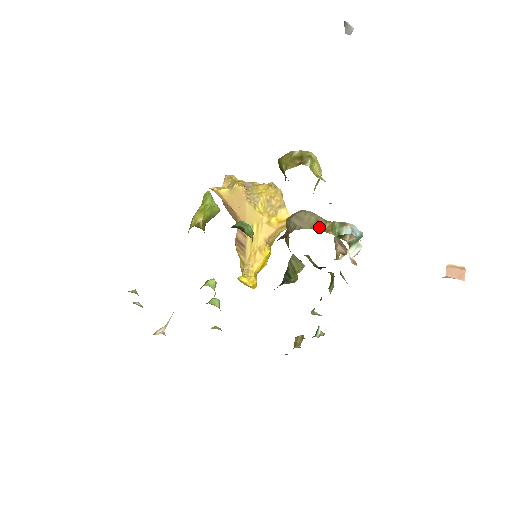
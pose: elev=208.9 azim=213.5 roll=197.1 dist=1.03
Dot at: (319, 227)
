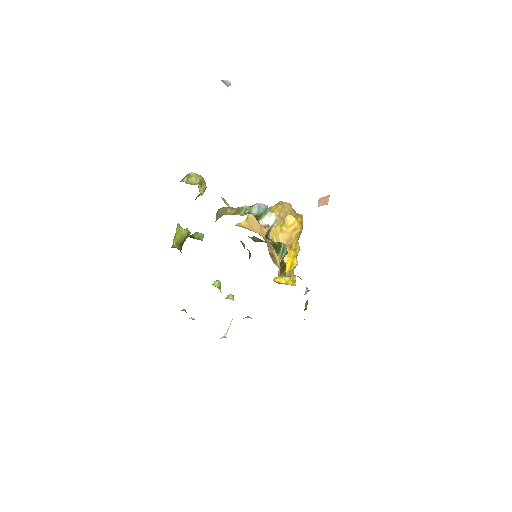
Dot at: (227, 214)
